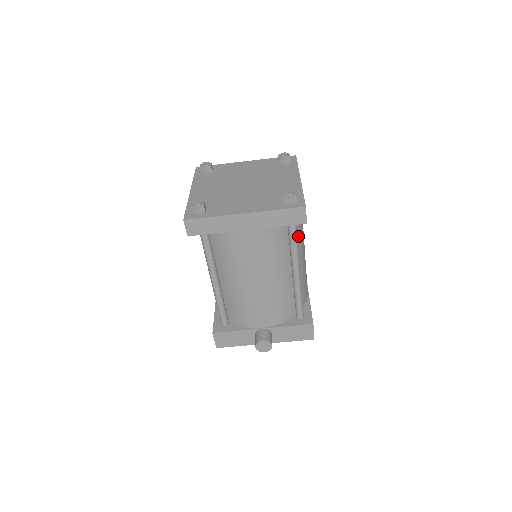
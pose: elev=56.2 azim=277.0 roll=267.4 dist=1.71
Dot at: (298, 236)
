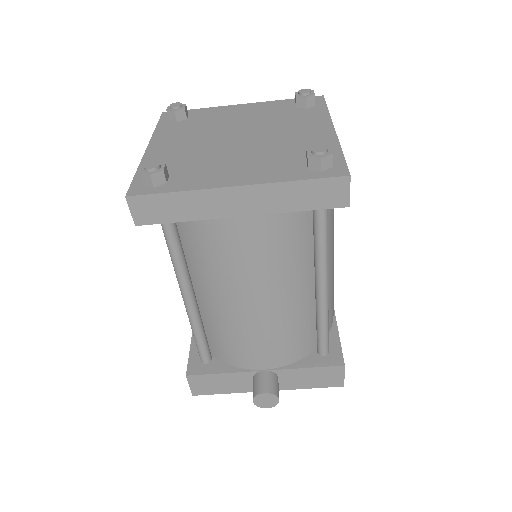
Dot at: occluded
